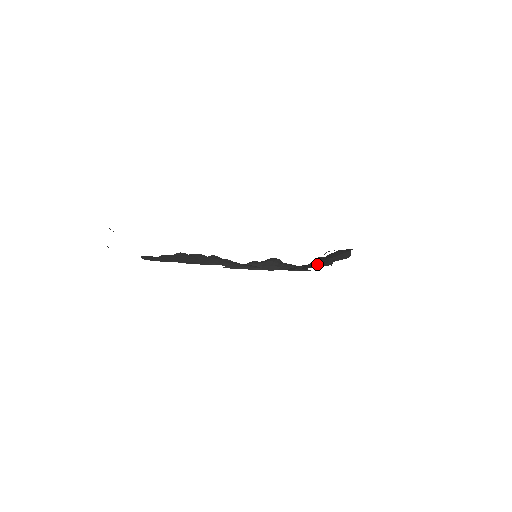
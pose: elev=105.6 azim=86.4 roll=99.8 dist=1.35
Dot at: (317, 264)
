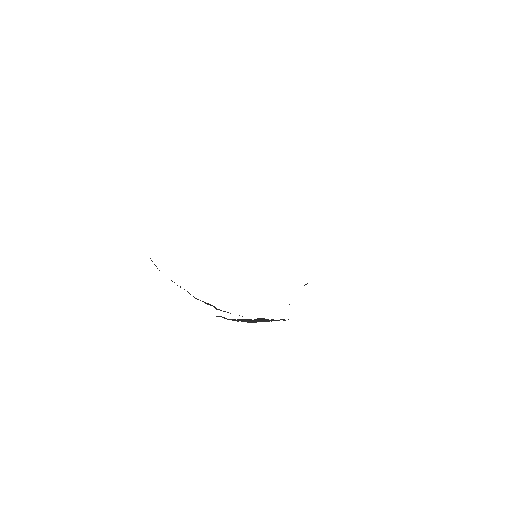
Dot at: occluded
